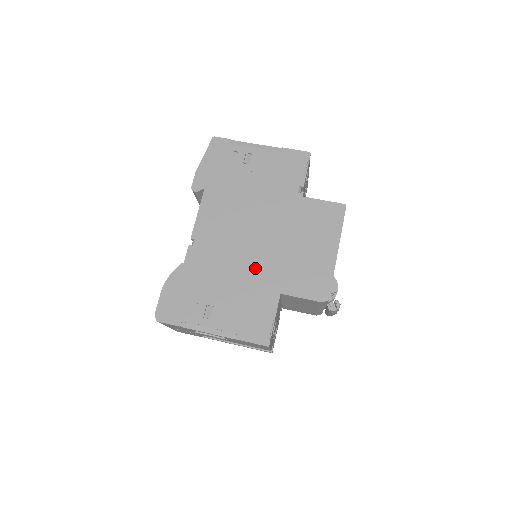
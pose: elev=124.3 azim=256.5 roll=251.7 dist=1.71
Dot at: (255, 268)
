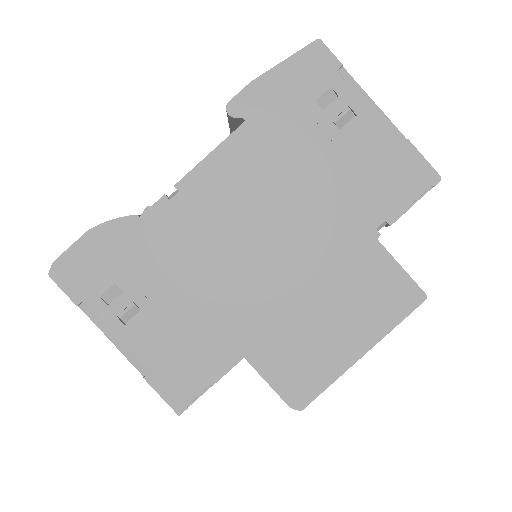
Dot at: (235, 297)
